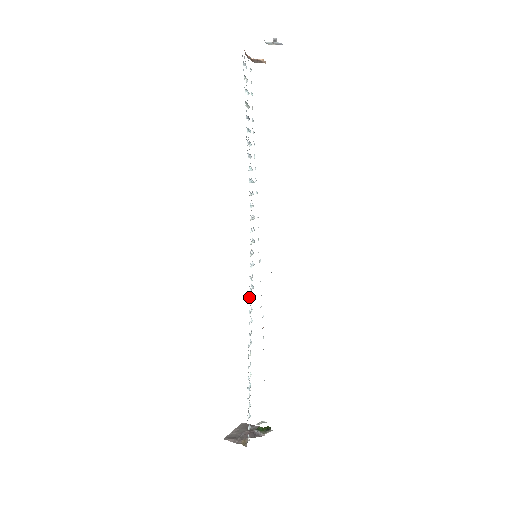
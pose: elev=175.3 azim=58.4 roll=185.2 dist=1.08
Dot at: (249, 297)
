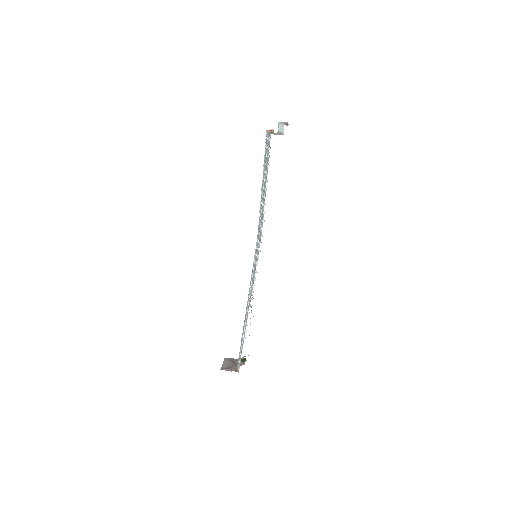
Dot at: (253, 283)
